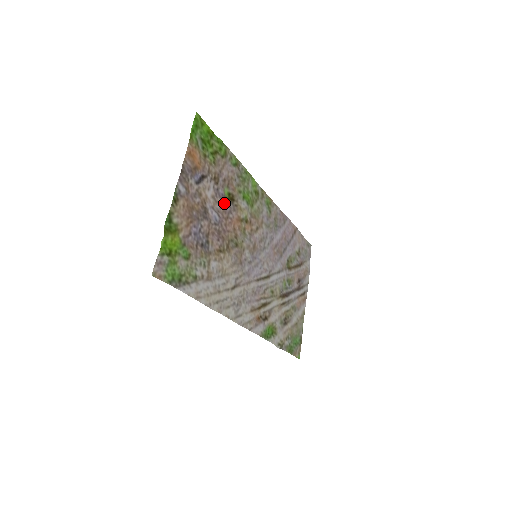
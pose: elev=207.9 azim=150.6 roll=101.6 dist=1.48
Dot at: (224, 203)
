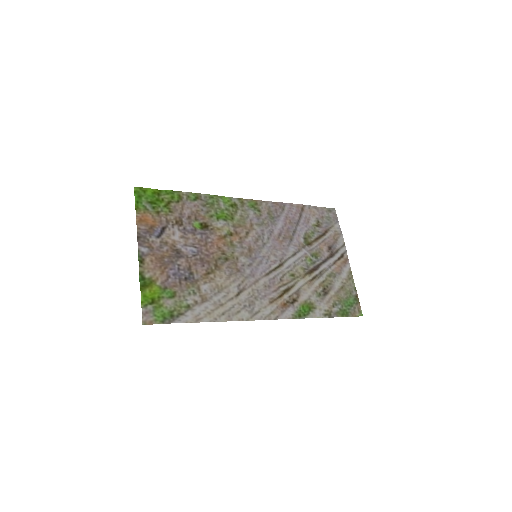
Dot at: (197, 235)
